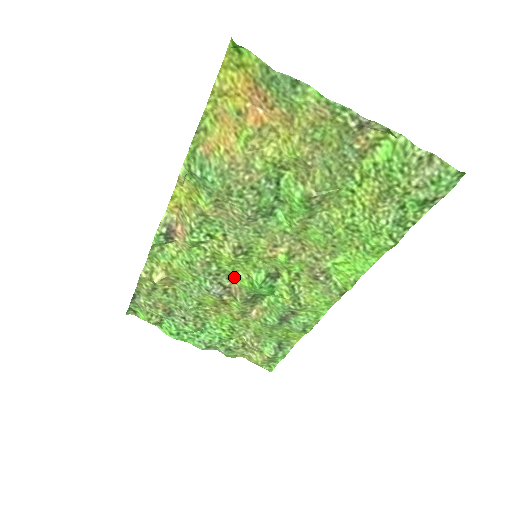
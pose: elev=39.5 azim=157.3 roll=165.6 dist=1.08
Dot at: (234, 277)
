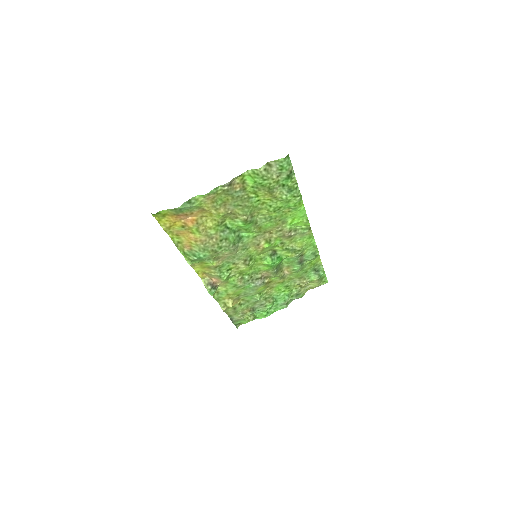
Dot at: (259, 271)
